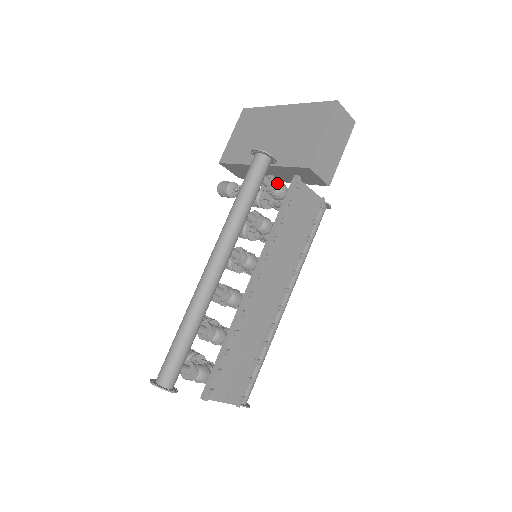
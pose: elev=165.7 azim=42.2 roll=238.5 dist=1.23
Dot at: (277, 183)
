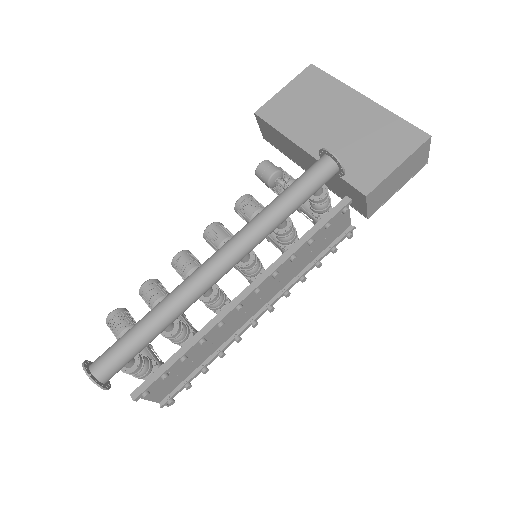
Dot at: (327, 197)
